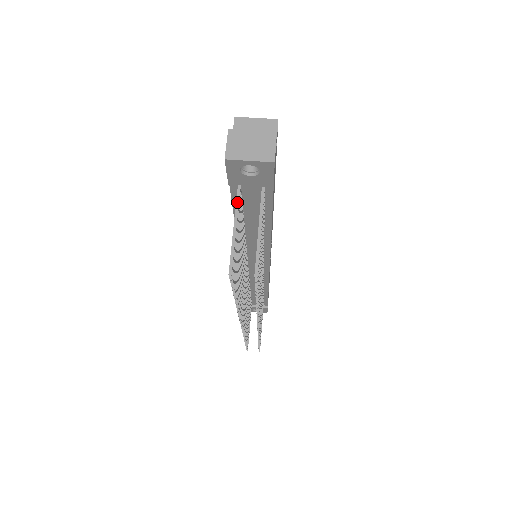
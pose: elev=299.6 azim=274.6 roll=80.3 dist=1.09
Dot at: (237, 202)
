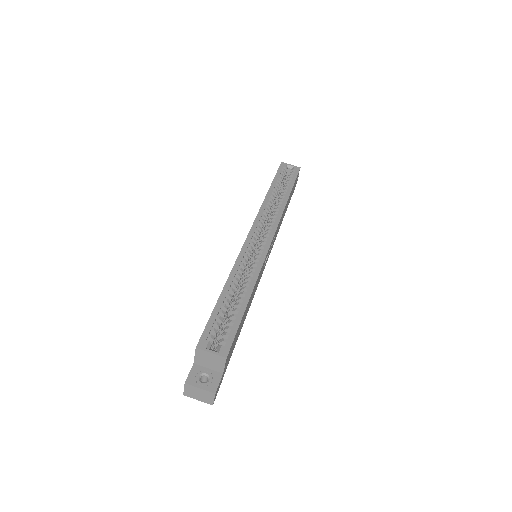
Dot at: occluded
